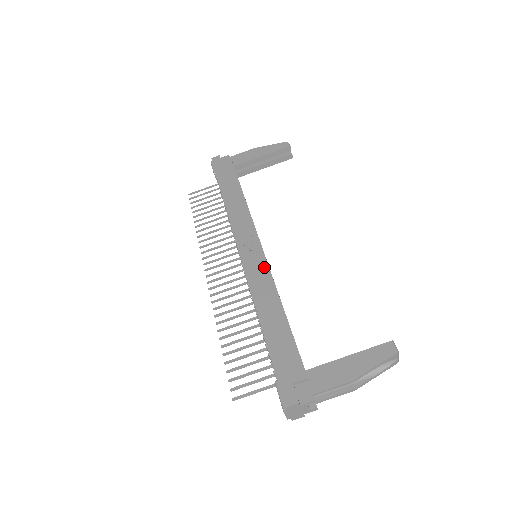
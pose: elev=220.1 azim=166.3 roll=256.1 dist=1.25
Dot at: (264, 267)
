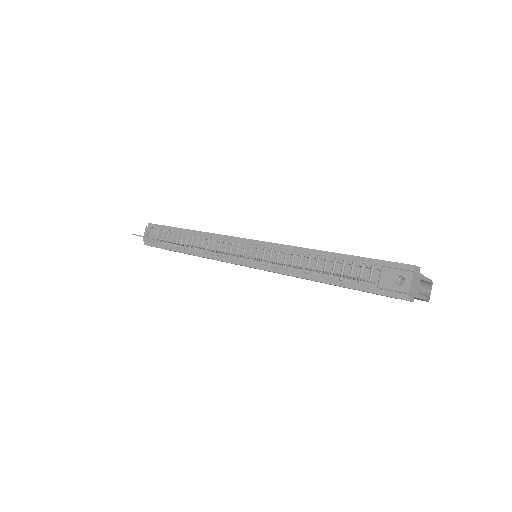
Dot at: occluded
